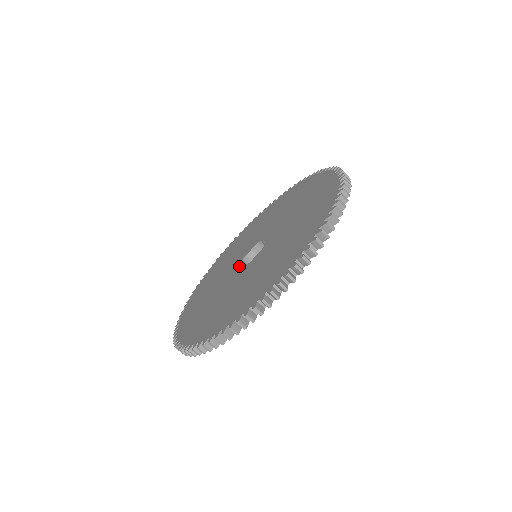
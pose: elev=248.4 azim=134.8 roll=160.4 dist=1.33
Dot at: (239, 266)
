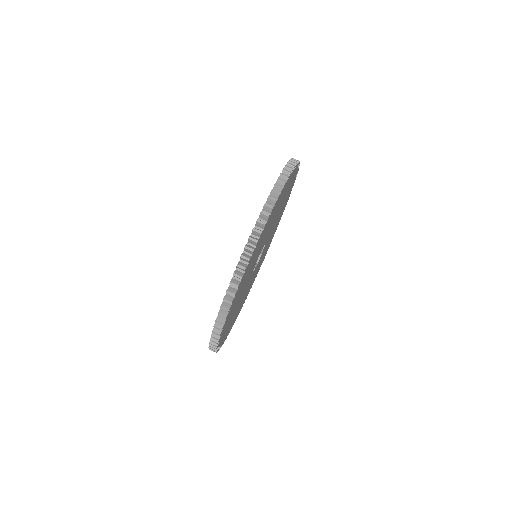
Dot at: occluded
